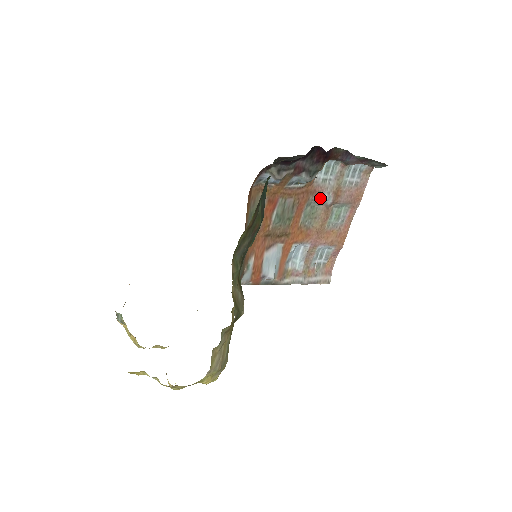
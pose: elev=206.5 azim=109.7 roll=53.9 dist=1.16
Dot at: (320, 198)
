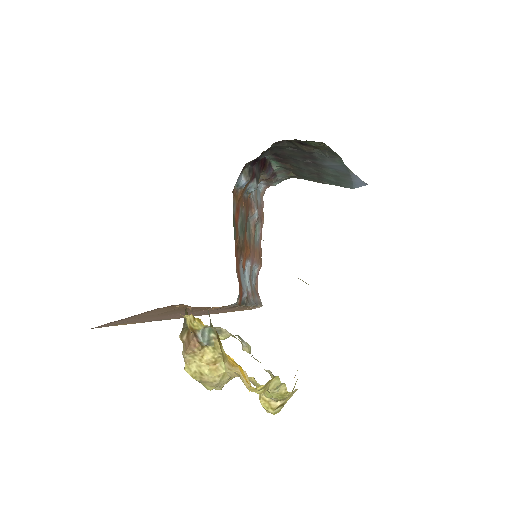
Dot at: (253, 212)
